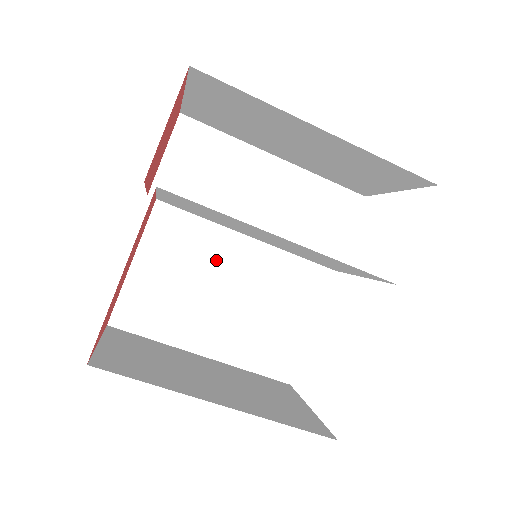
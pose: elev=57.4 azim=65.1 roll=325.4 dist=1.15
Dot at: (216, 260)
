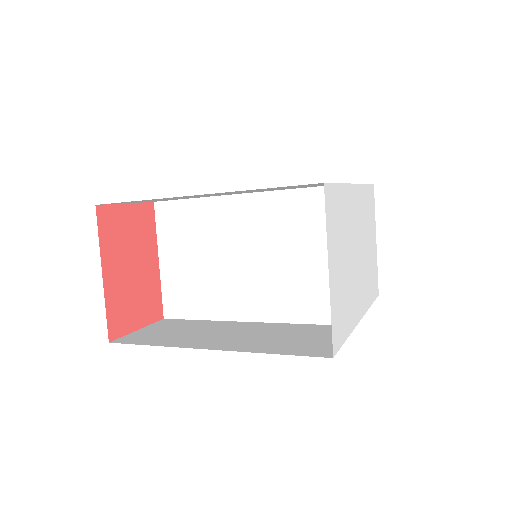
Dot at: occluded
